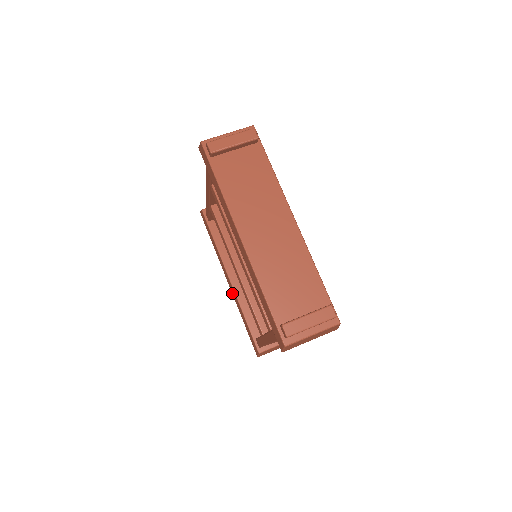
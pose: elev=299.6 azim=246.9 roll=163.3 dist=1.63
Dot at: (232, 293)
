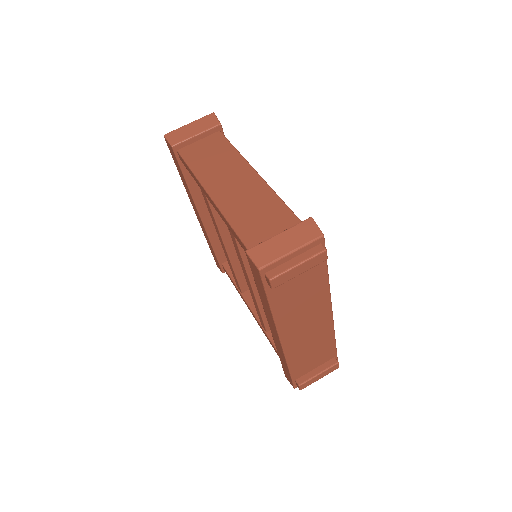
Dot at: (199, 222)
